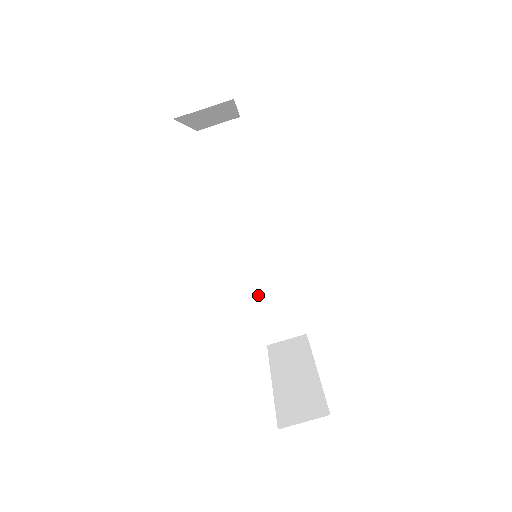
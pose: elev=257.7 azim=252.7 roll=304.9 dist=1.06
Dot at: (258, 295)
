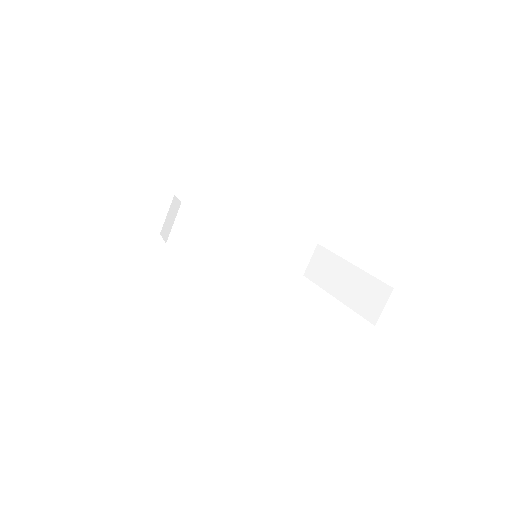
Dot at: (268, 259)
